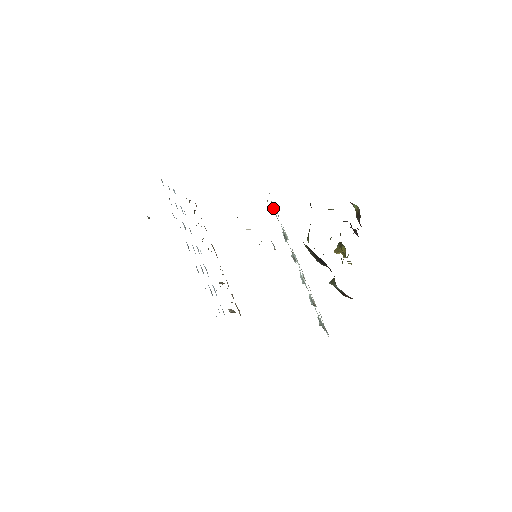
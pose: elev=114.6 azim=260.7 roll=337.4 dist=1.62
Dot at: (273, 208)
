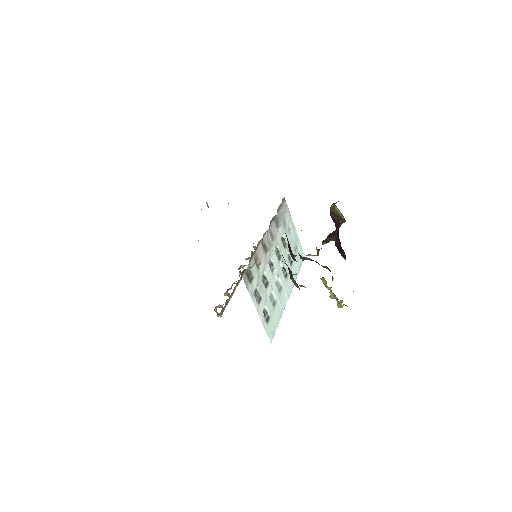
Dot at: (302, 253)
